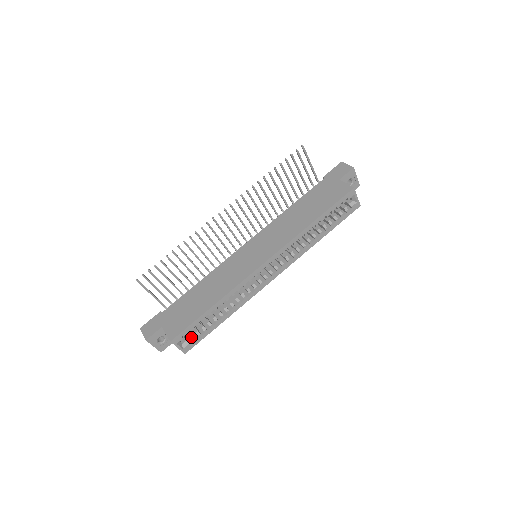
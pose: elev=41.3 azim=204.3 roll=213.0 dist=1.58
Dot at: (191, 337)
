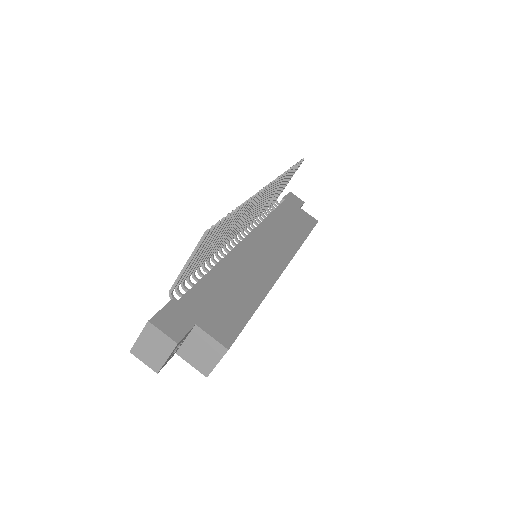
Dot at: occluded
